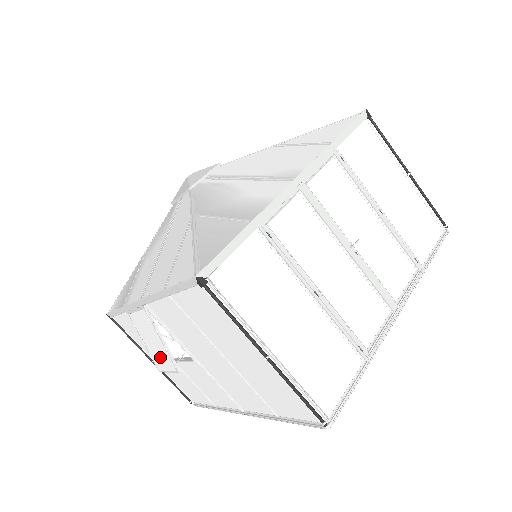
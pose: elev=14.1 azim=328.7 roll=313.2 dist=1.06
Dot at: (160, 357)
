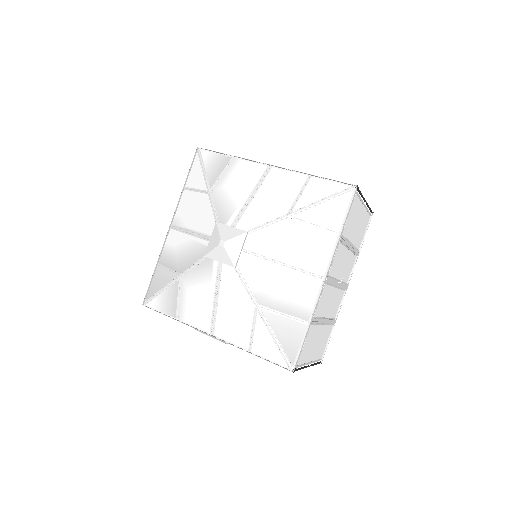
Dot at: occluded
